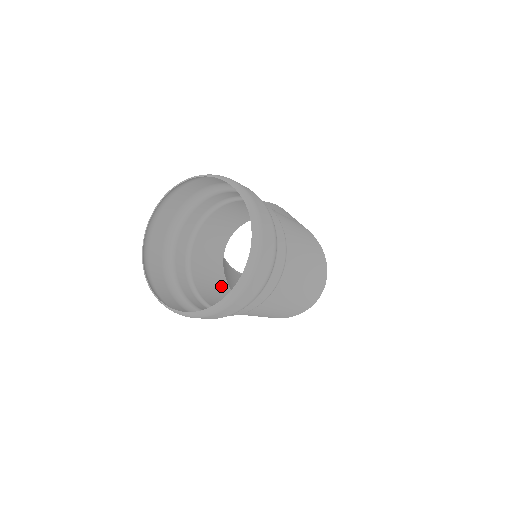
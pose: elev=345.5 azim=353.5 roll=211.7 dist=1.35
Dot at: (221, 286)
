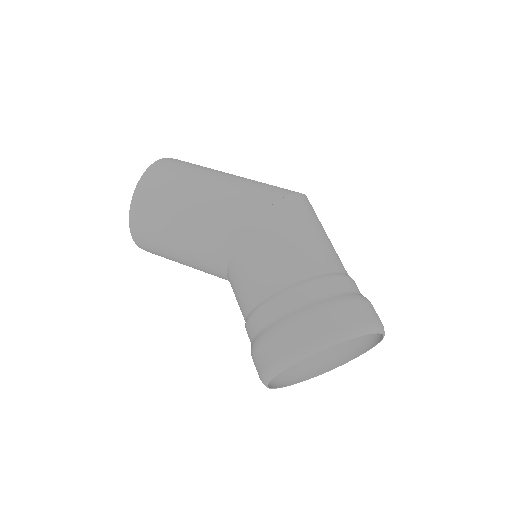
Dot at: occluded
